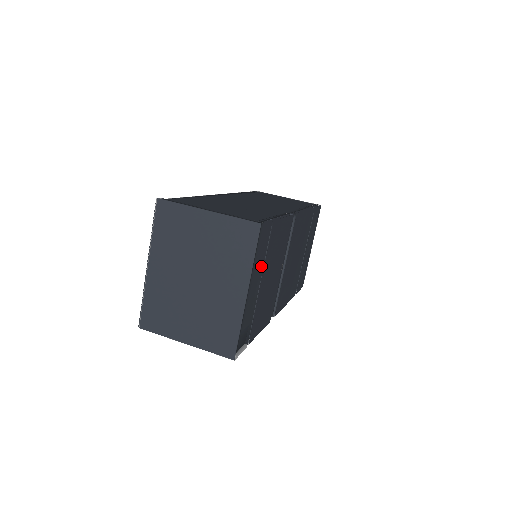
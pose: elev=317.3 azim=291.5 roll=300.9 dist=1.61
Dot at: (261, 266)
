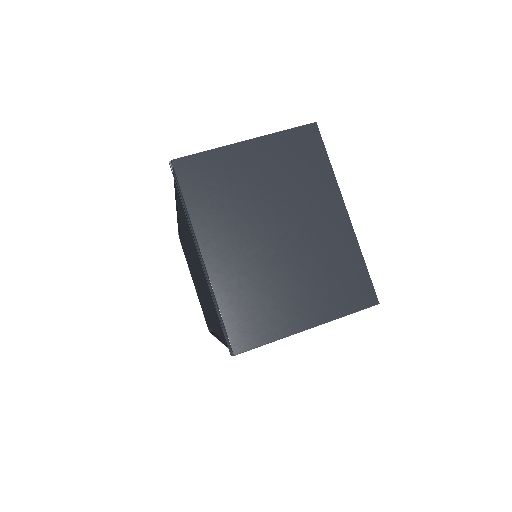
Dot at: occluded
